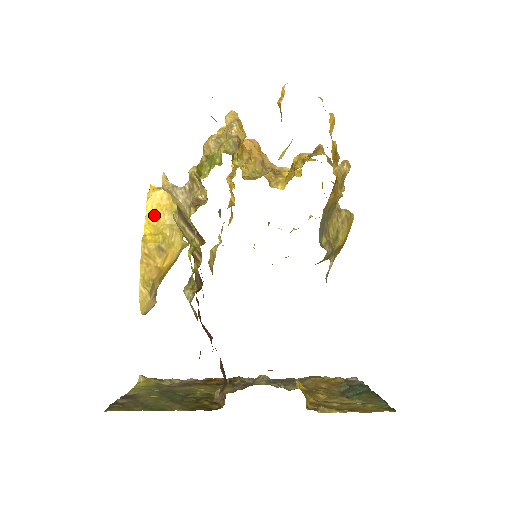
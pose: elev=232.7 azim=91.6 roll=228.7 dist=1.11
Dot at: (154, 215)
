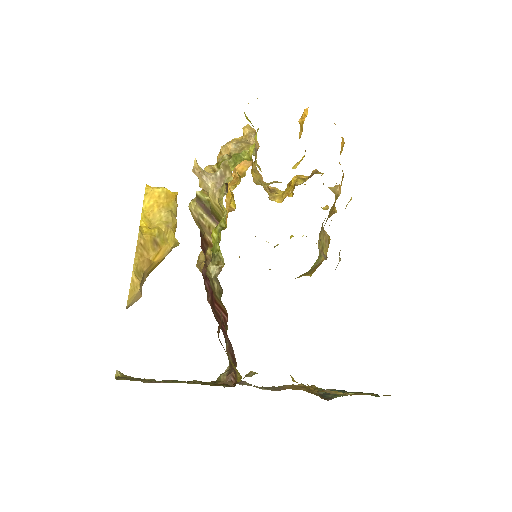
Dot at: (150, 210)
